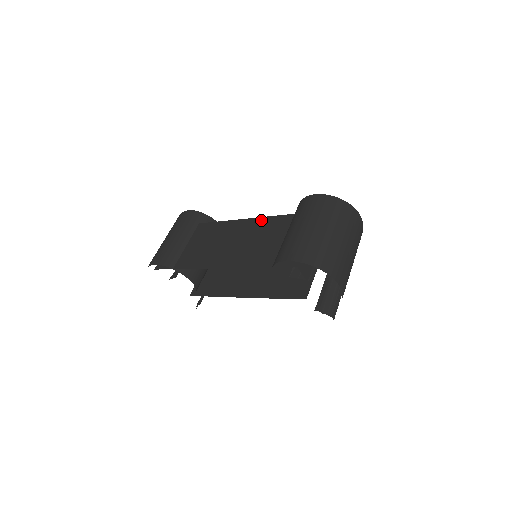
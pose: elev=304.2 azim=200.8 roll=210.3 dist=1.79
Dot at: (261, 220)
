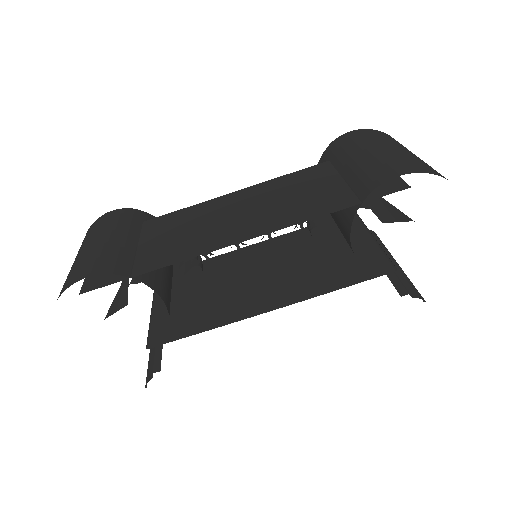
Dot at: (273, 181)
